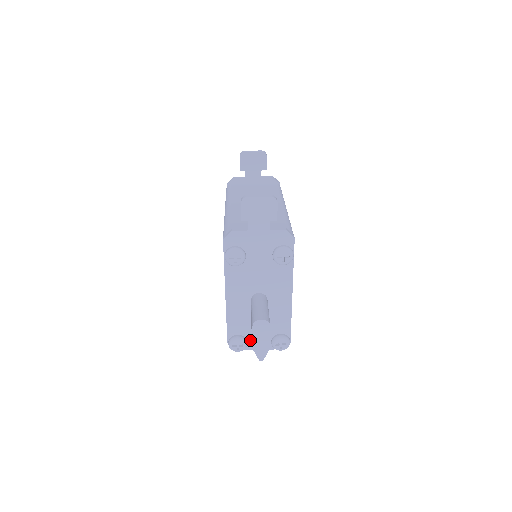
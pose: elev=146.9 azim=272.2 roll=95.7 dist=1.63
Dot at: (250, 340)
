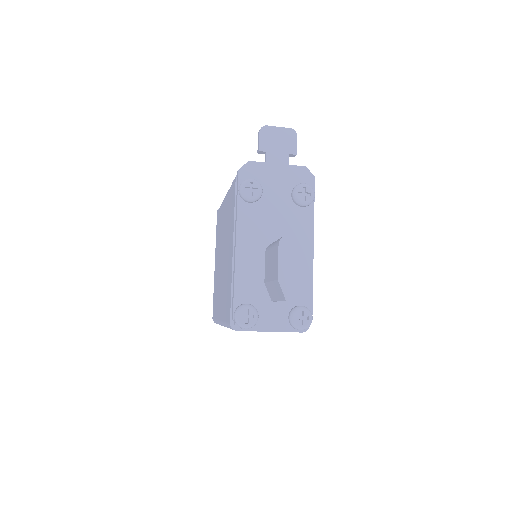
Dot at: (262, 313)
